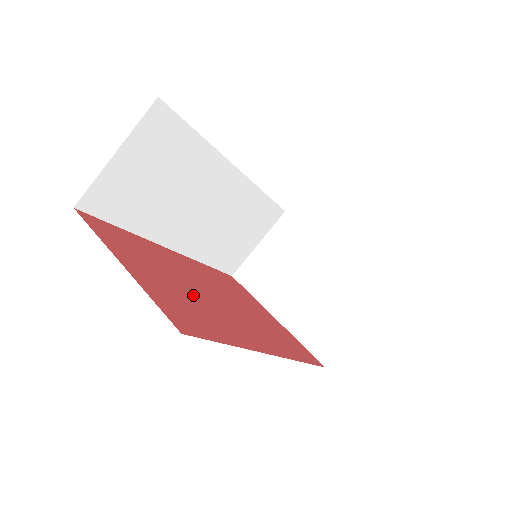
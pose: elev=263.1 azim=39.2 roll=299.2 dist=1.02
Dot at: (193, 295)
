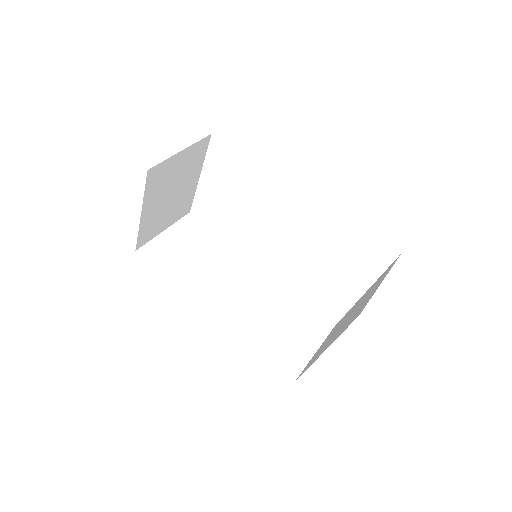
Dot at: occluded
